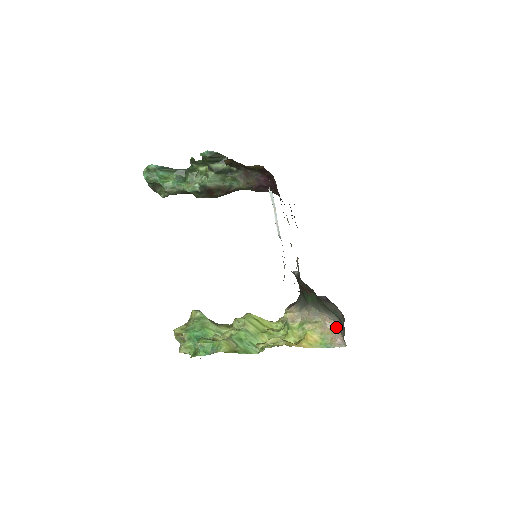
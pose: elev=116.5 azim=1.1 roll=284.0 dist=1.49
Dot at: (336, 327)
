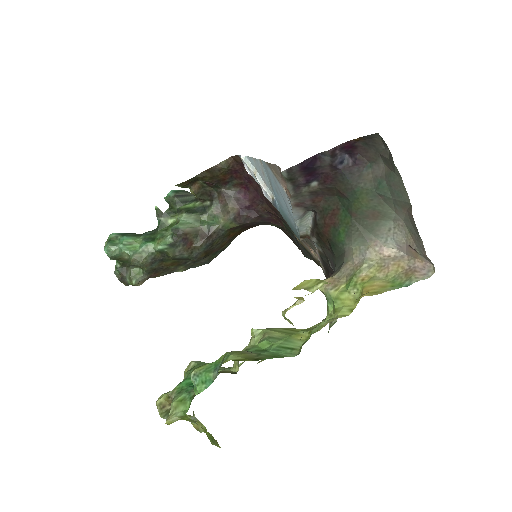
Dot at: (403, 257)
